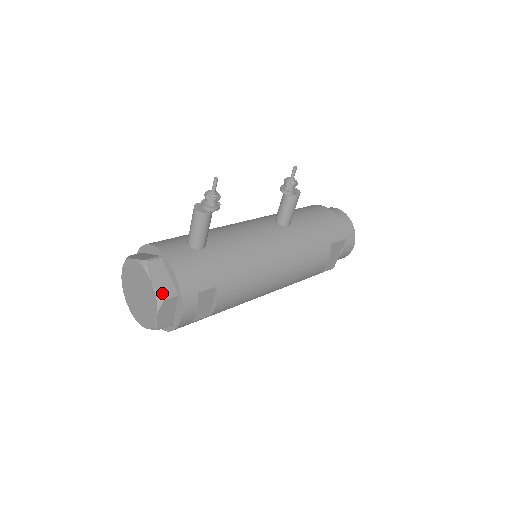
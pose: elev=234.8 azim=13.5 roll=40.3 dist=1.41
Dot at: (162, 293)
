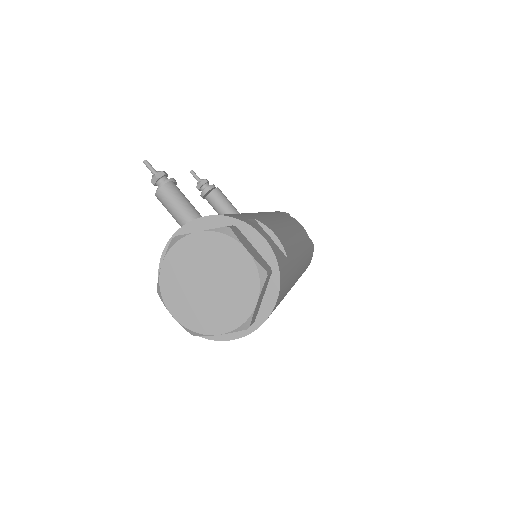
Dot at: (221, 228)
